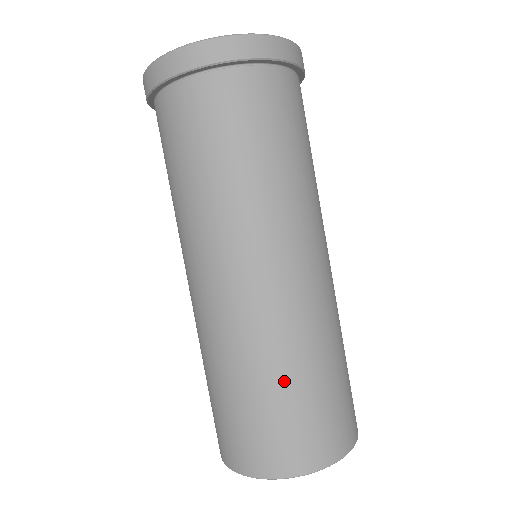
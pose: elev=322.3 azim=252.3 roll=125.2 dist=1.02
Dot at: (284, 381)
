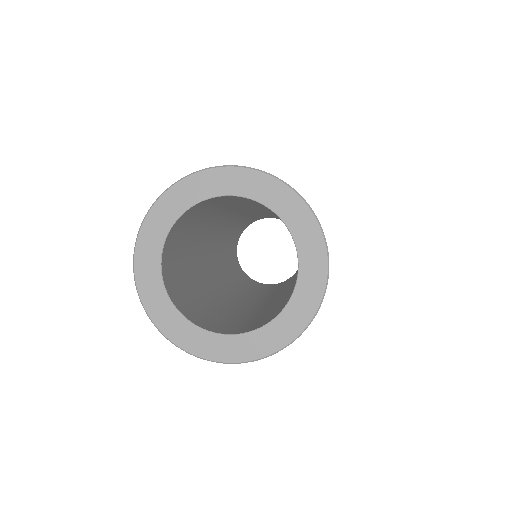
Dot at: occluded
